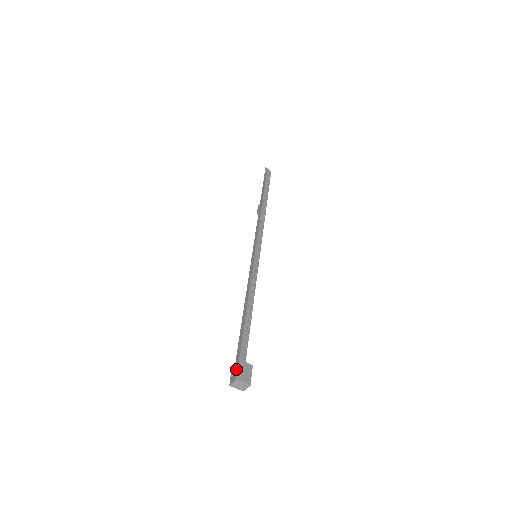
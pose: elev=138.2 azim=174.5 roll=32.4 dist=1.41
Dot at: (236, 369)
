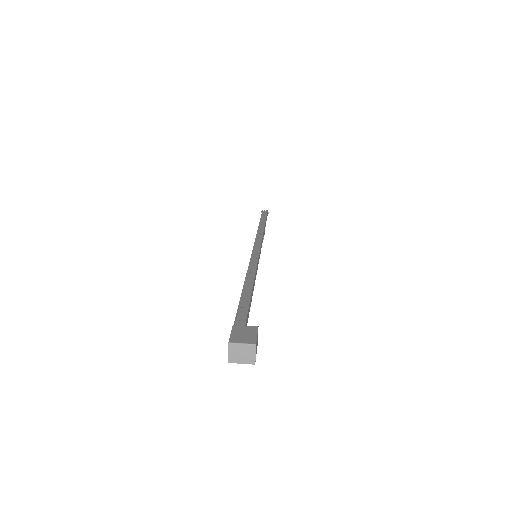
Dot at: (230, 336)
